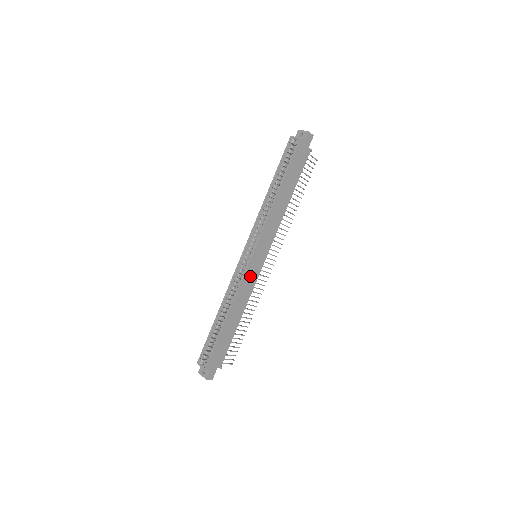
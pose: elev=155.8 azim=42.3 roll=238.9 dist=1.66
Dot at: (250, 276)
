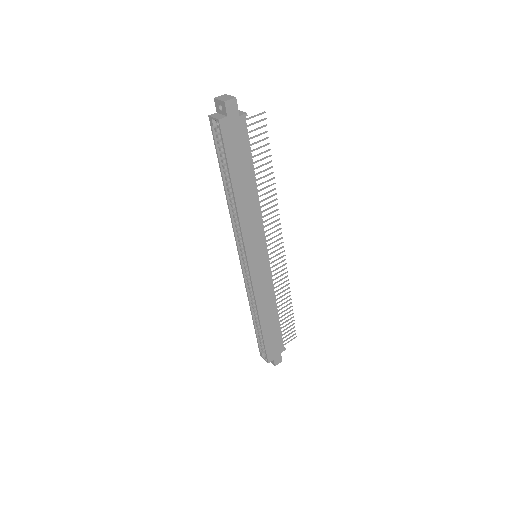
Dot at: (260, 279)
